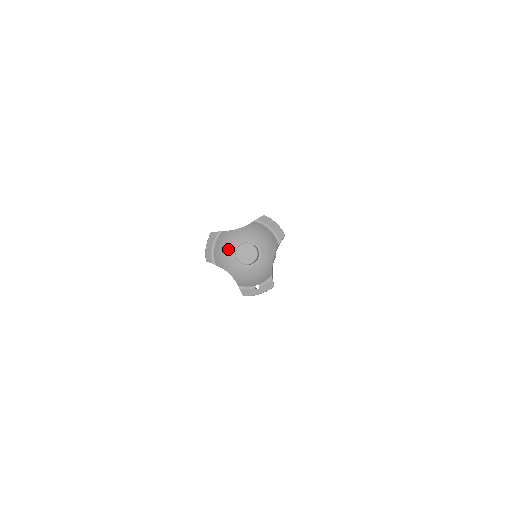
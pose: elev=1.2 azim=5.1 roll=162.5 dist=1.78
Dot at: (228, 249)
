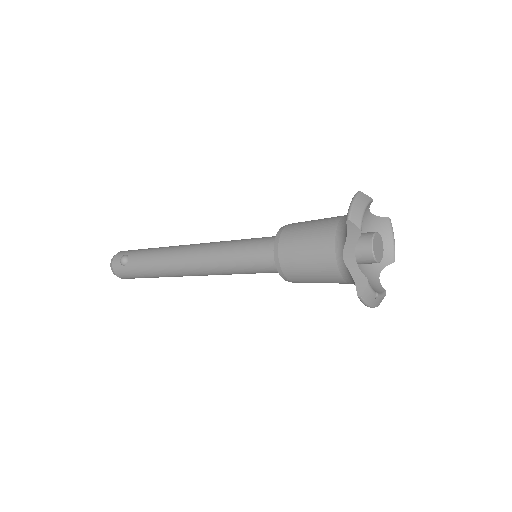
Dot at: occluded
